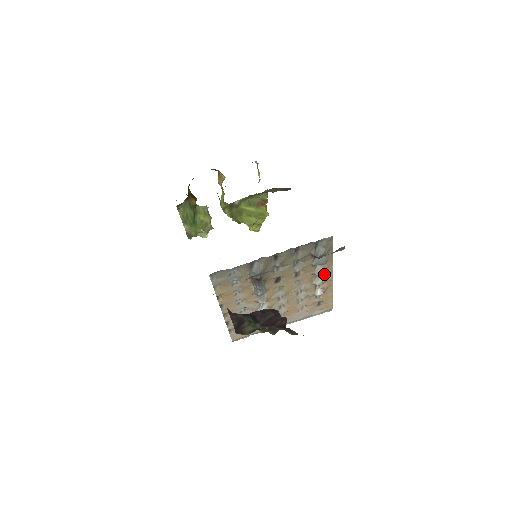
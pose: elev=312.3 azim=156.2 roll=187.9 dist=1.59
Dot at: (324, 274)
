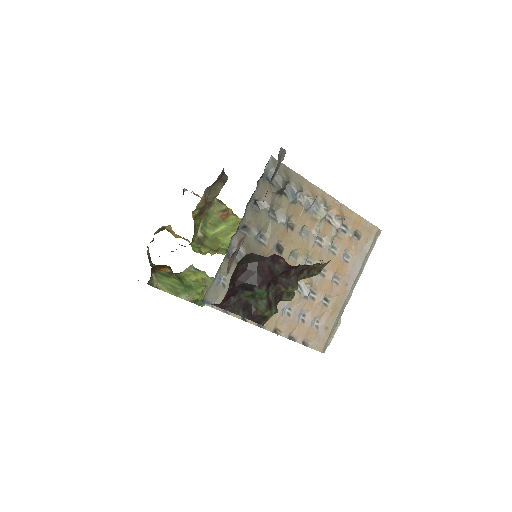
Dot at: (317, 201)
